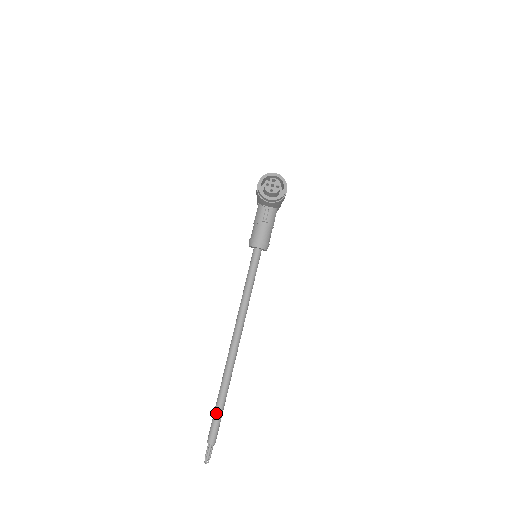
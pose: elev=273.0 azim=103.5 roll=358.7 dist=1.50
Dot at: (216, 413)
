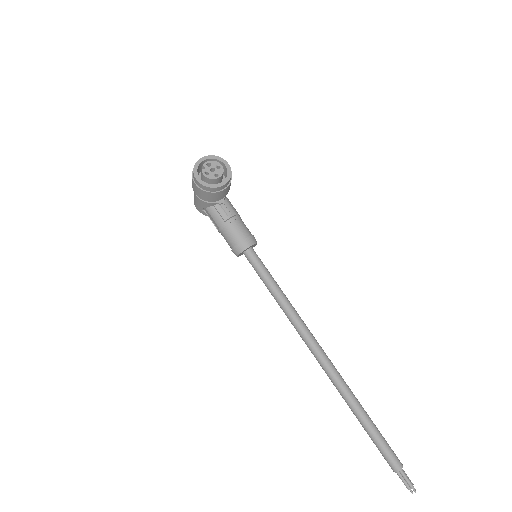
Dot at: (375, 436)
